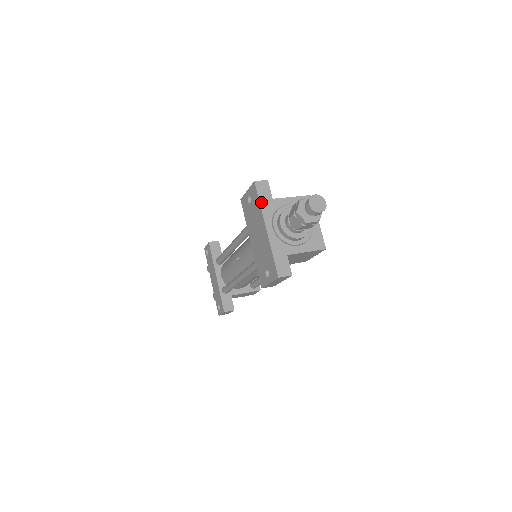
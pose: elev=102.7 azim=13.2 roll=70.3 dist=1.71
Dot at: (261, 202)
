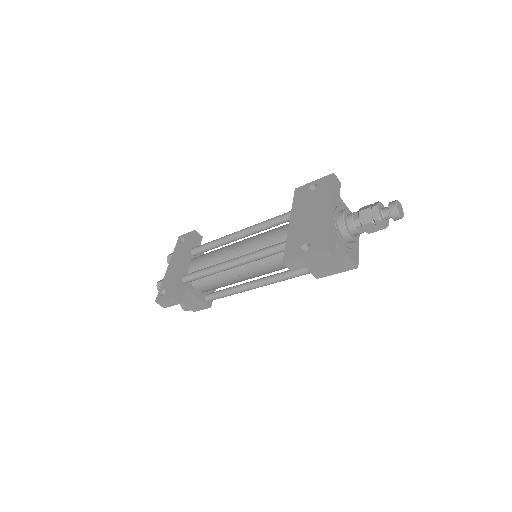
Dot at: (333, 189)
